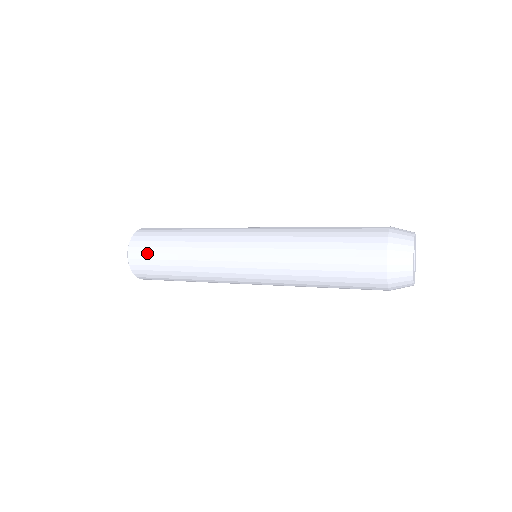
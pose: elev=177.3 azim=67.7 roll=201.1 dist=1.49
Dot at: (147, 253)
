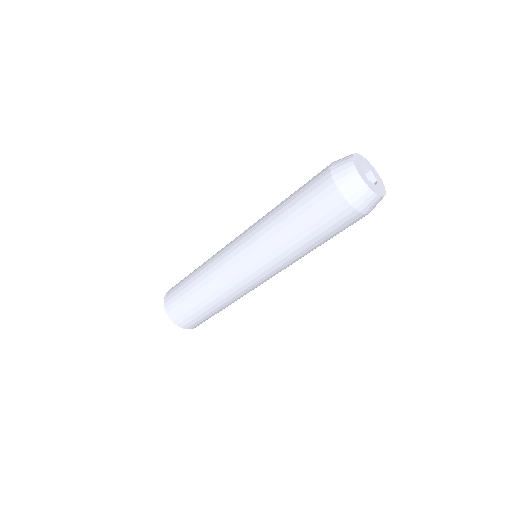
Dot at: occluded
